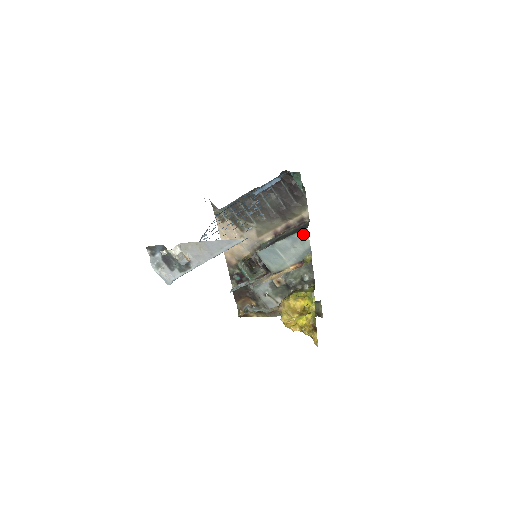
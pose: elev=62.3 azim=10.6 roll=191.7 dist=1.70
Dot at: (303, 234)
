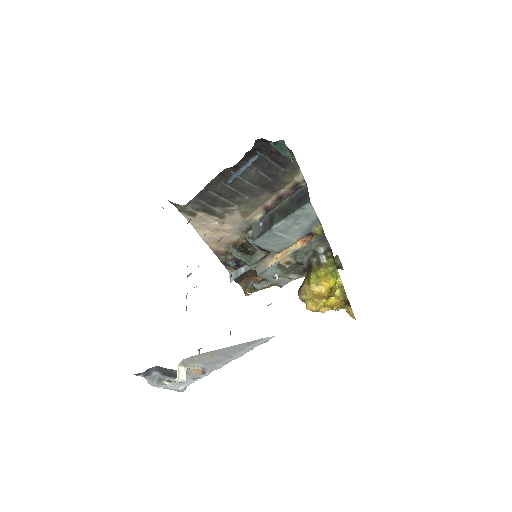
Dot at: (306, 209)
